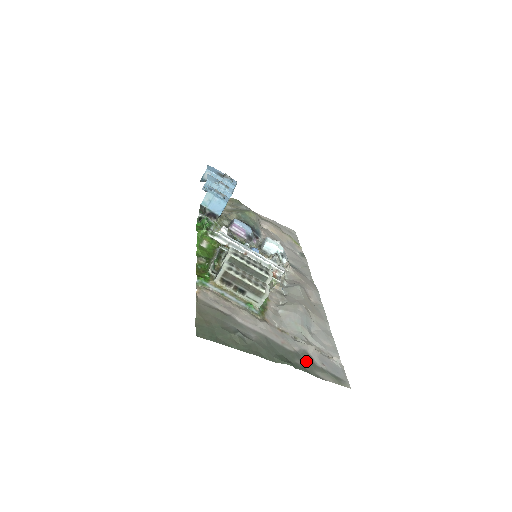
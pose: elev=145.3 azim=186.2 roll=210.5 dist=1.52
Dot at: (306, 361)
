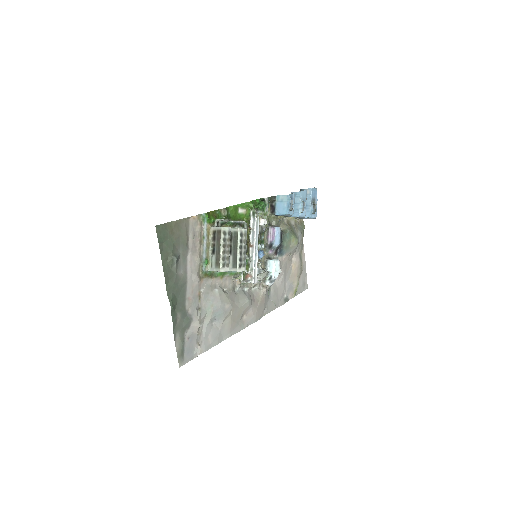
Dot at: (183, 322)
